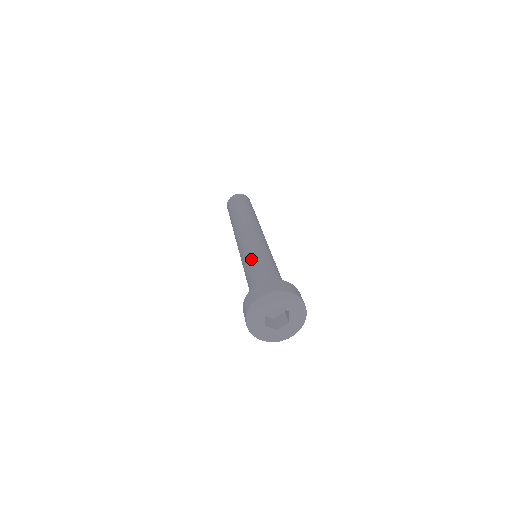
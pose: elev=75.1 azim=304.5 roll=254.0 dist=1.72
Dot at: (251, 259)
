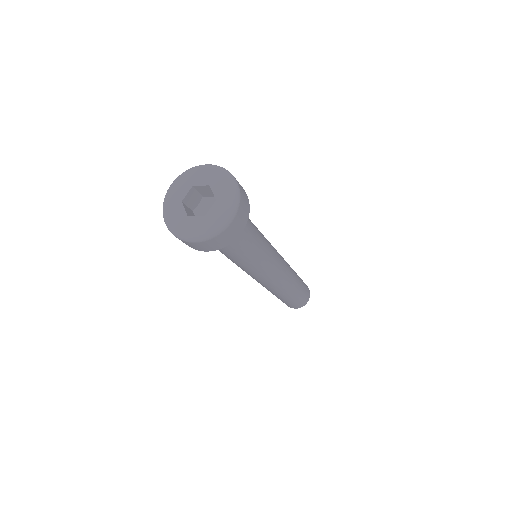
Dot at: occluded
